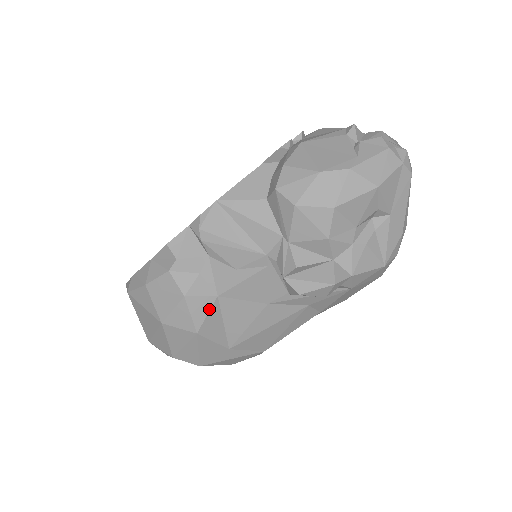
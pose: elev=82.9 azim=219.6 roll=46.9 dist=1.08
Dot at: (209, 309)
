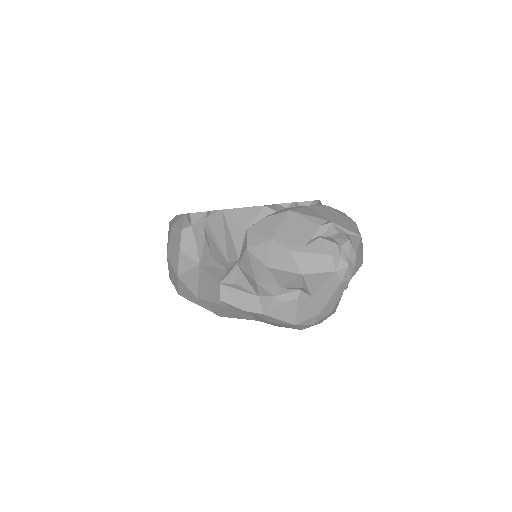
Dot at: (191, 268)
